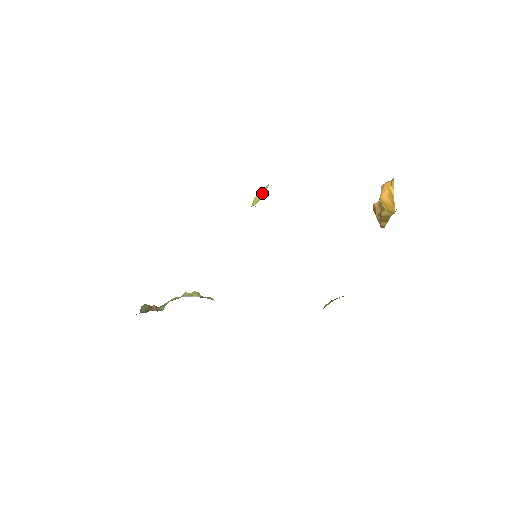
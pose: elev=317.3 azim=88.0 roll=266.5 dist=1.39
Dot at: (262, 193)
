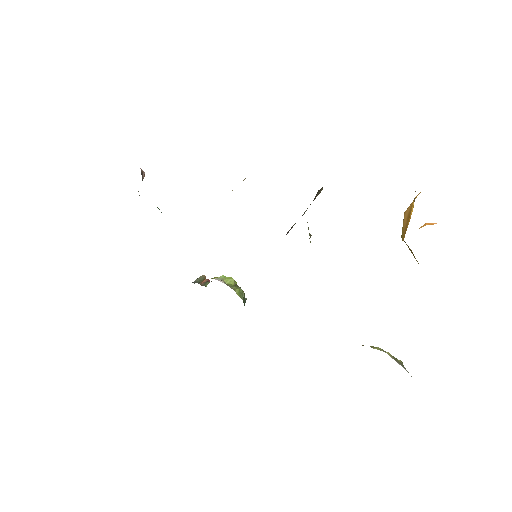
Dot at: occluded
